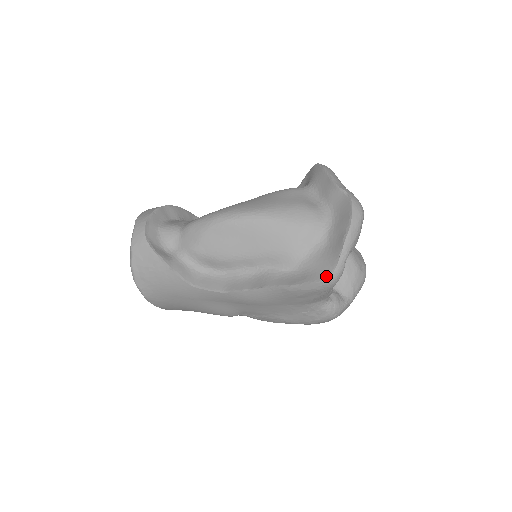
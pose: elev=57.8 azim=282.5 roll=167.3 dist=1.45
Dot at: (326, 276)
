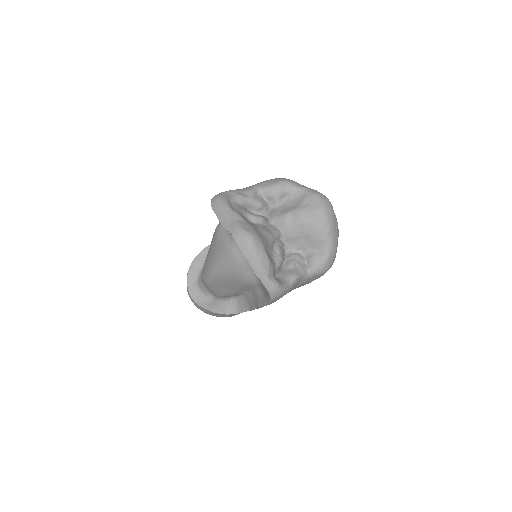
Dot at: (269, 297)
